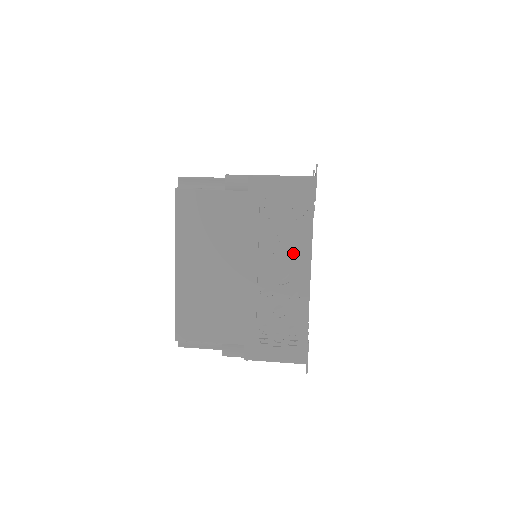
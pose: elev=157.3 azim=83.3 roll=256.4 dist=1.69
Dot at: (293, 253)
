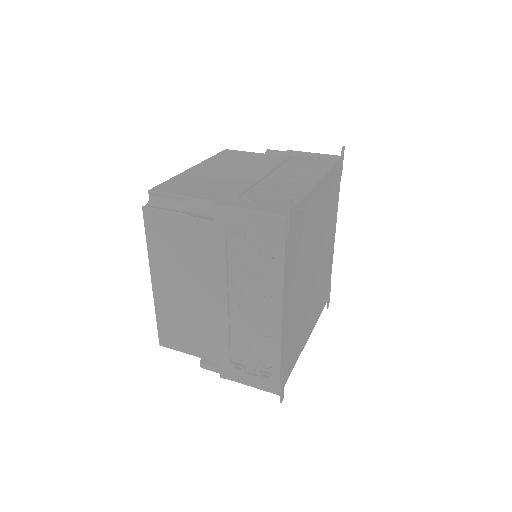
Dot at: (264, 292)
